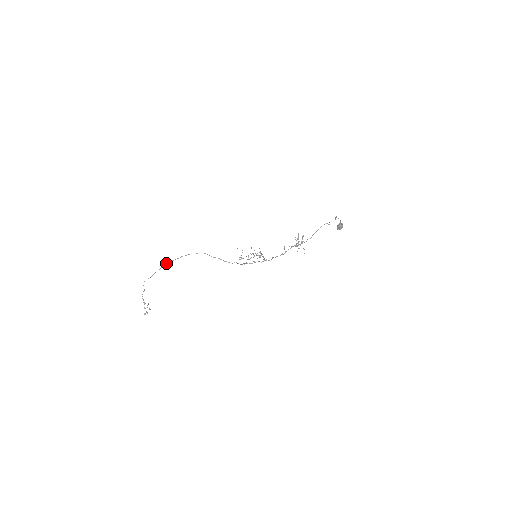
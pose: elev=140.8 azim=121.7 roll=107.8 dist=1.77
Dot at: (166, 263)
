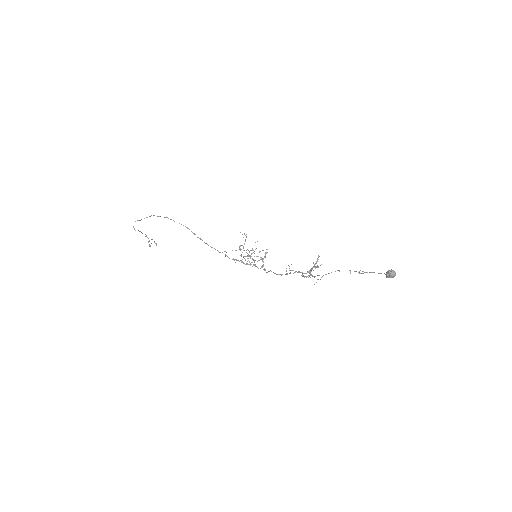
Dot at: (153, 215)
